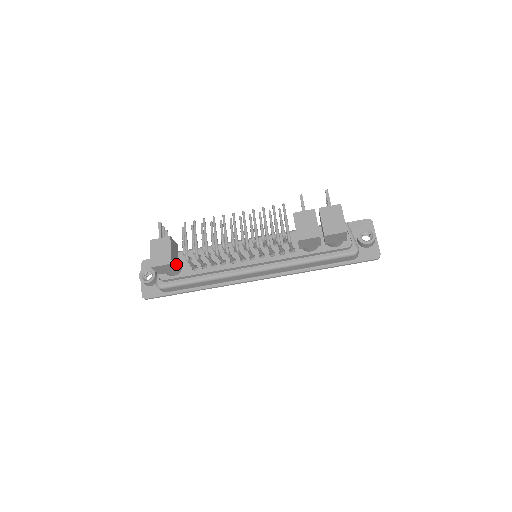
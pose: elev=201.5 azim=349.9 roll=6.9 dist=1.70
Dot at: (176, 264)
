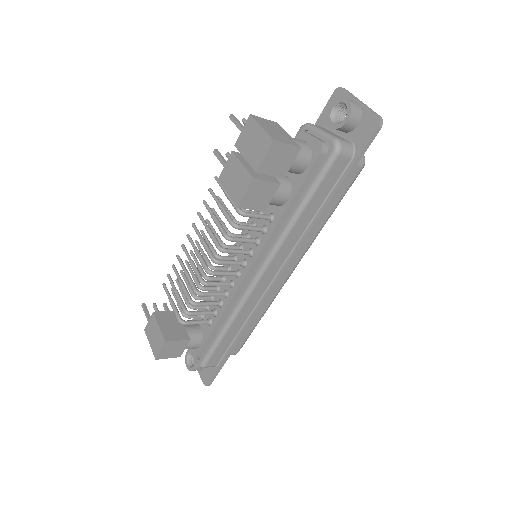
Dot at: (180, 335)
